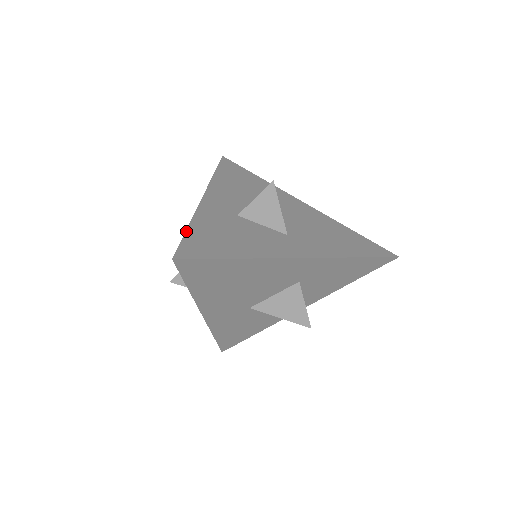
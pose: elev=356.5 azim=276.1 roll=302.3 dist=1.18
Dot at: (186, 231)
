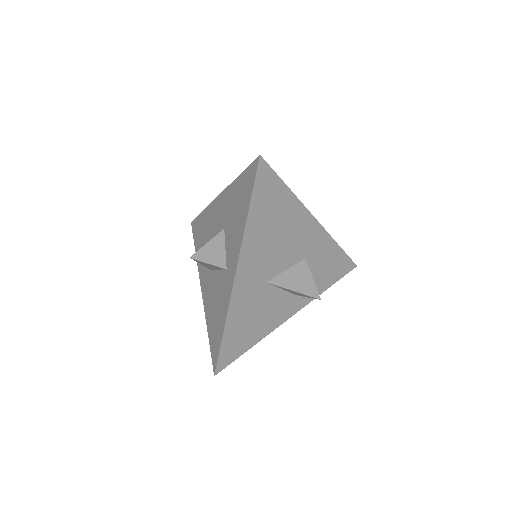
Dot at: (242, 172)
